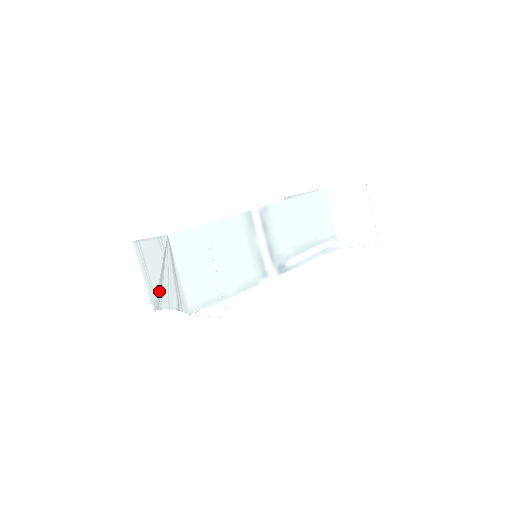
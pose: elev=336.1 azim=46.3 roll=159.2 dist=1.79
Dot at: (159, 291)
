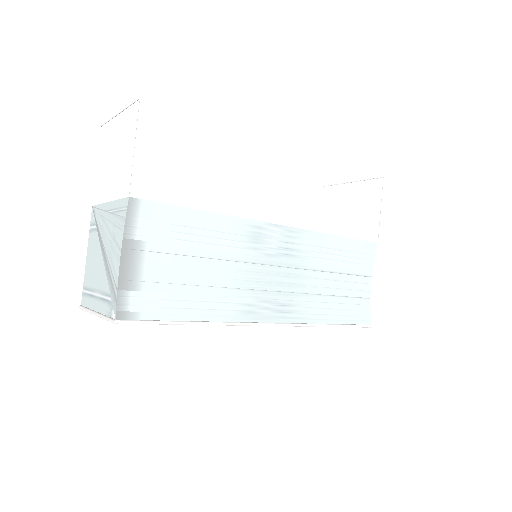
Dot at: (108, 274)
